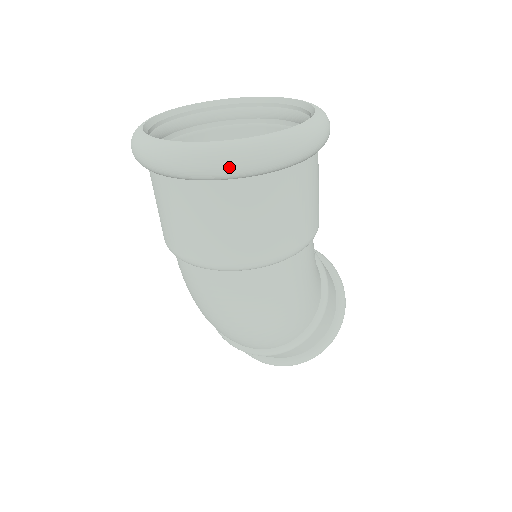
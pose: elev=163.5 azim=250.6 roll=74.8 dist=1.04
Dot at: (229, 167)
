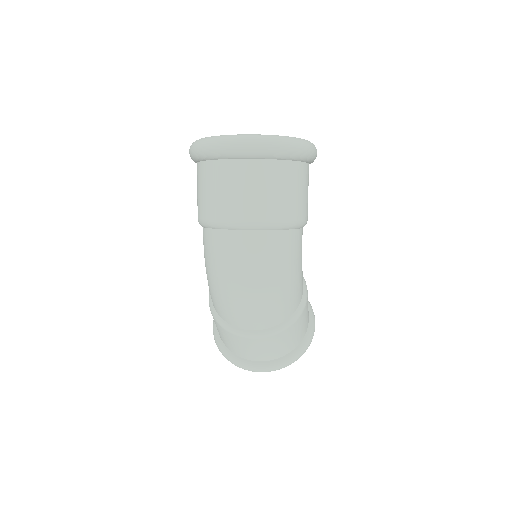
Dot at: (266, 147)
